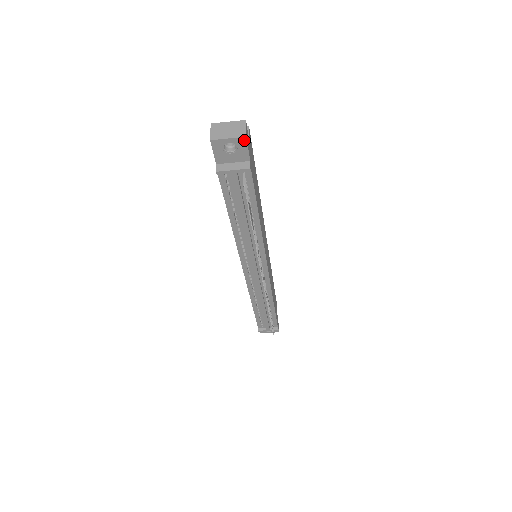
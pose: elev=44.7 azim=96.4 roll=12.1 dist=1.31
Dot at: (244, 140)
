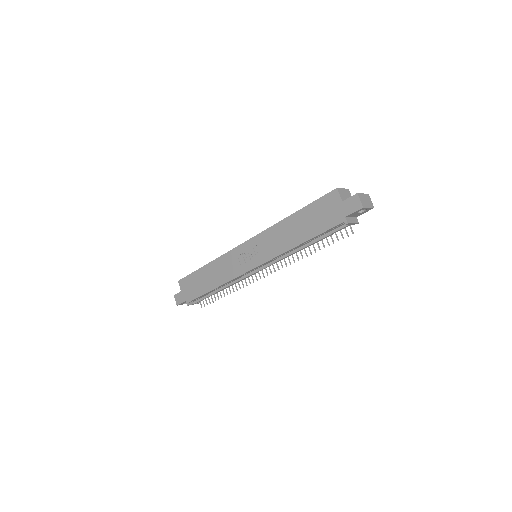
Dot at: occluded
